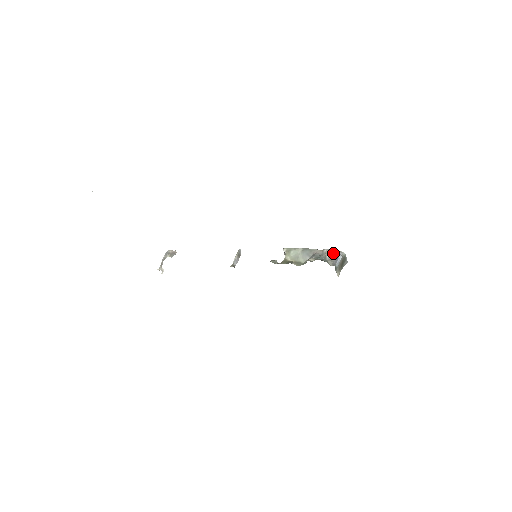
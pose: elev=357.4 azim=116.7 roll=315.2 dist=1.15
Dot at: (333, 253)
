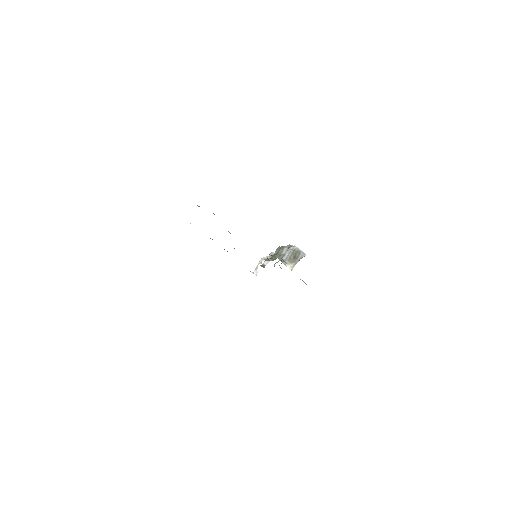
Dot at: (288, 248)
